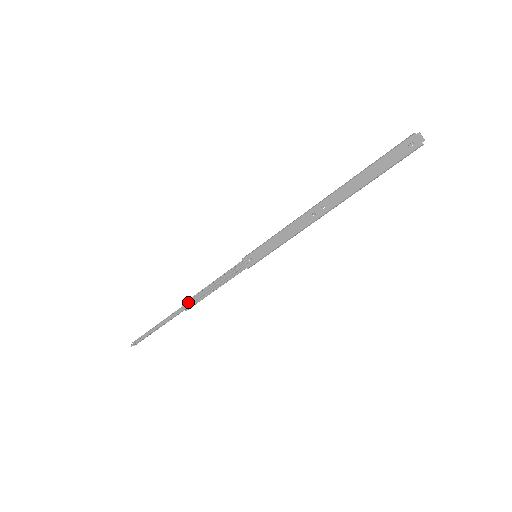
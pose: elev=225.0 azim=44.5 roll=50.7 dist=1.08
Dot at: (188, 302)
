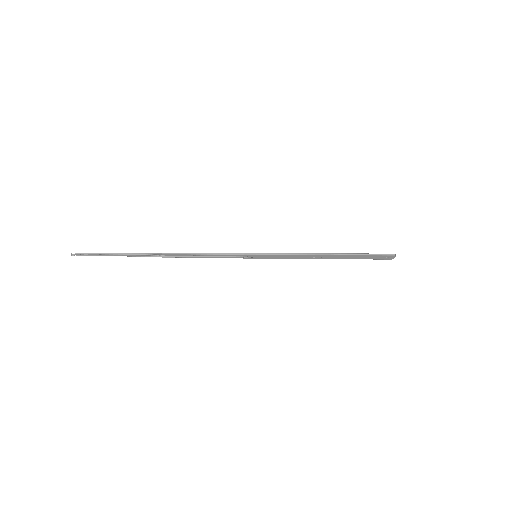
Dot at: (171, 255)
